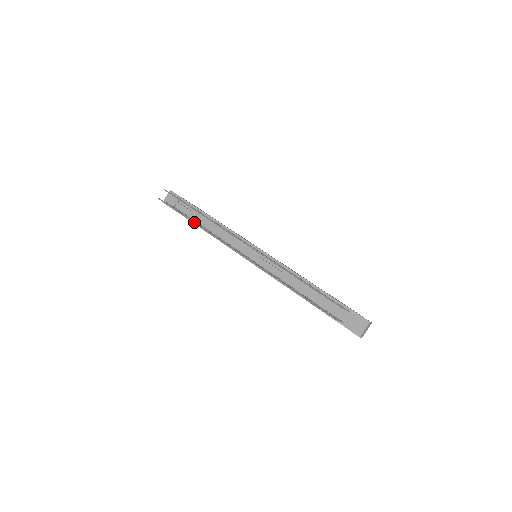
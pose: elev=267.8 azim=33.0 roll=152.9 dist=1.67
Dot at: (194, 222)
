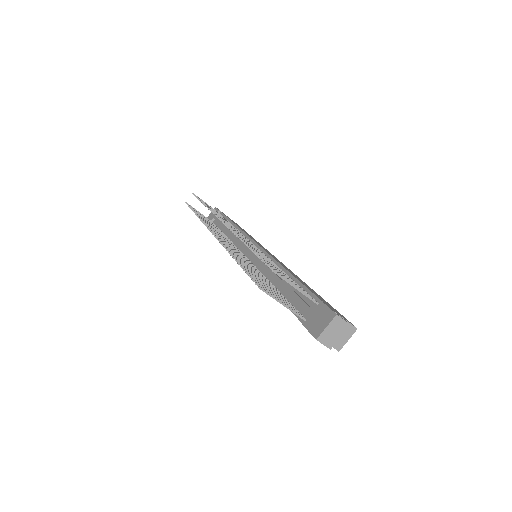
Dot at: (200, 216)
